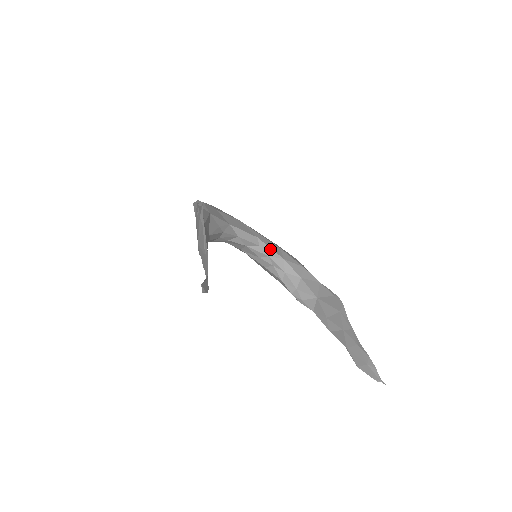
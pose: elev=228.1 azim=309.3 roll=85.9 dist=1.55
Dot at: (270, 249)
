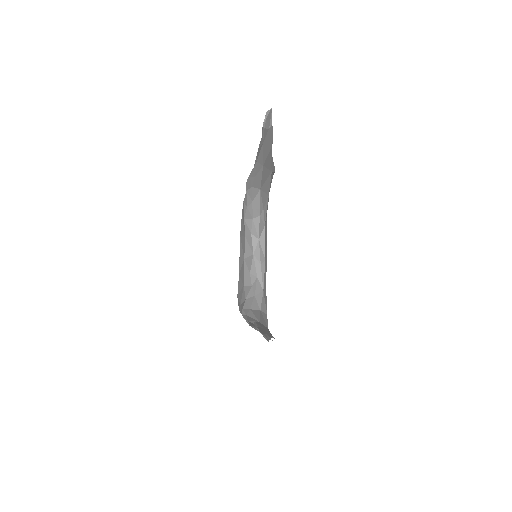
Dot at: (264, 275)
